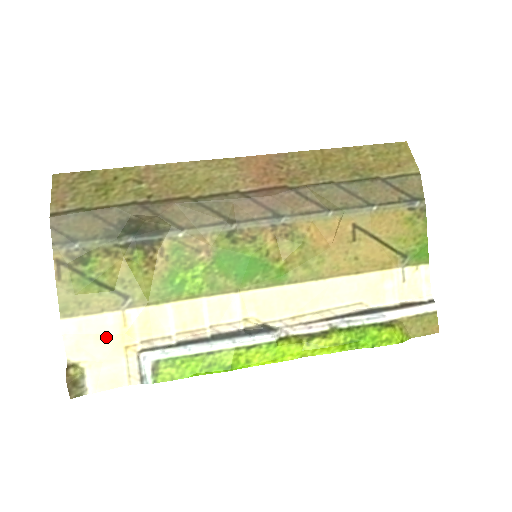
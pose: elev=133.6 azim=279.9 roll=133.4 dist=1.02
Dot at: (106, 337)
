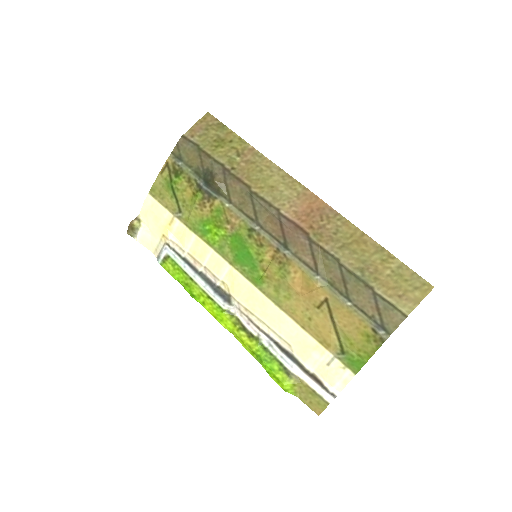
Dot at: (159, 221)
